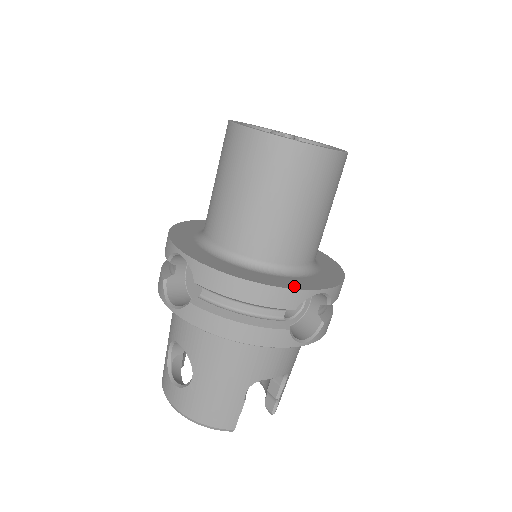
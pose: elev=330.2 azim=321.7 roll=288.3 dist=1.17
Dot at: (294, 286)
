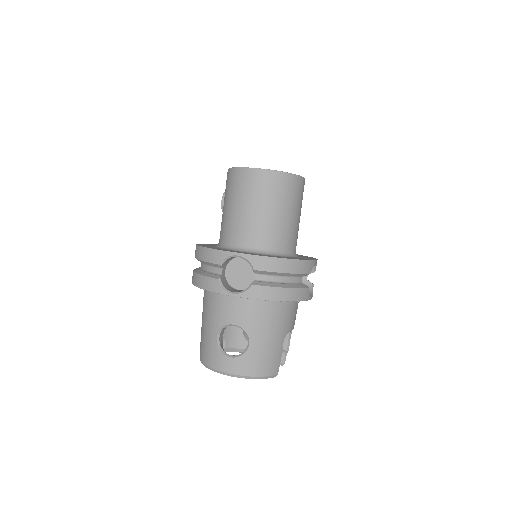
Dot at: (307, 259)
